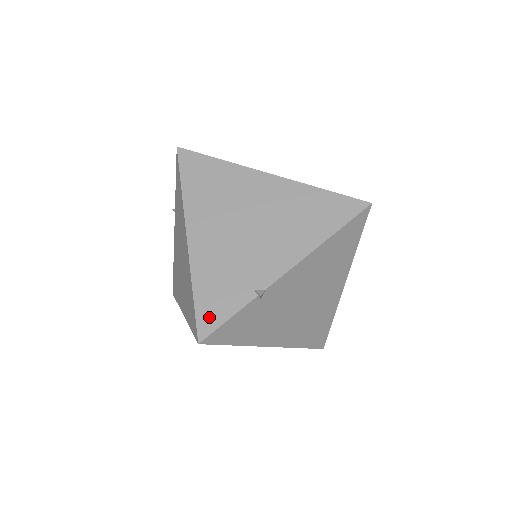
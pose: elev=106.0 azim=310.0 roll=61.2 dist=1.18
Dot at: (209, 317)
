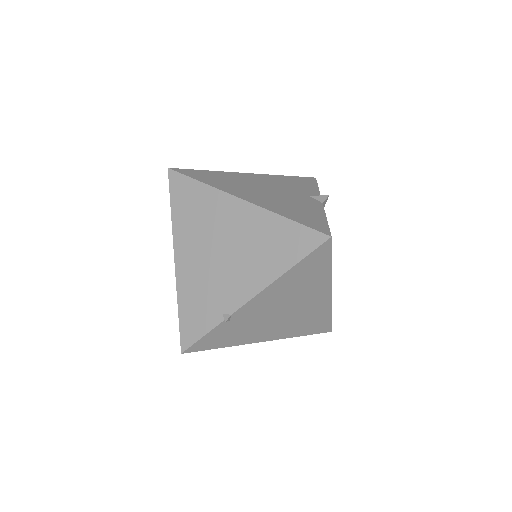
Dot at: (189, 333)
